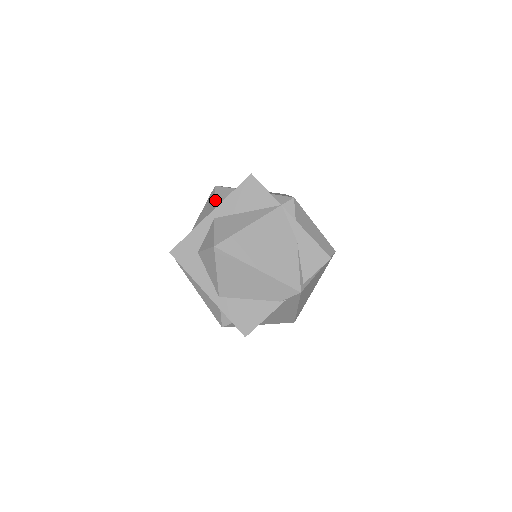
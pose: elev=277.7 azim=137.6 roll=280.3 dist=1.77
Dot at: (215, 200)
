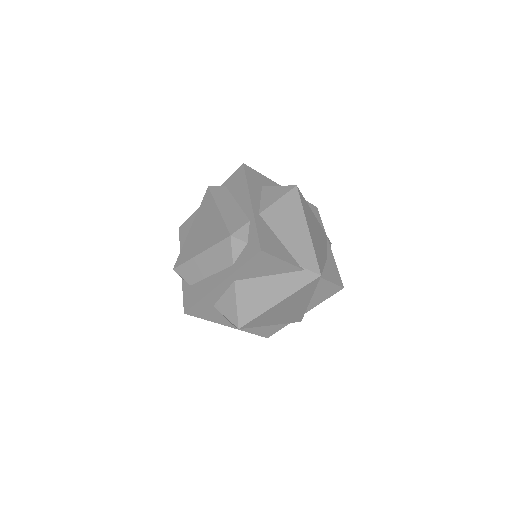
Dot at: occluded
